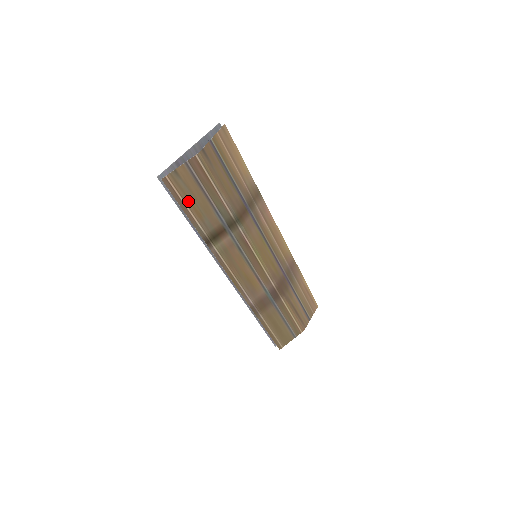
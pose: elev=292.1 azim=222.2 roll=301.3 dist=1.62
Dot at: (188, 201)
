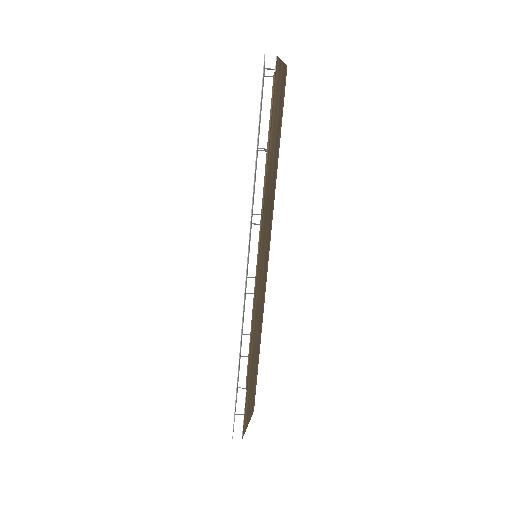
Dot at: (274, 110)
